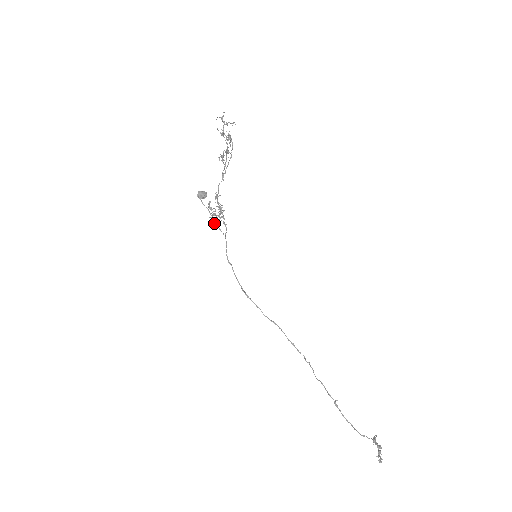
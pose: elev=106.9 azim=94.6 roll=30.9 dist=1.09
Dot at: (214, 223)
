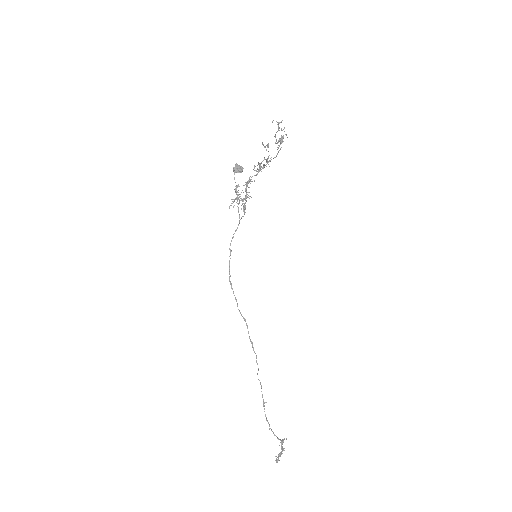
Dot at: (233, 206)
